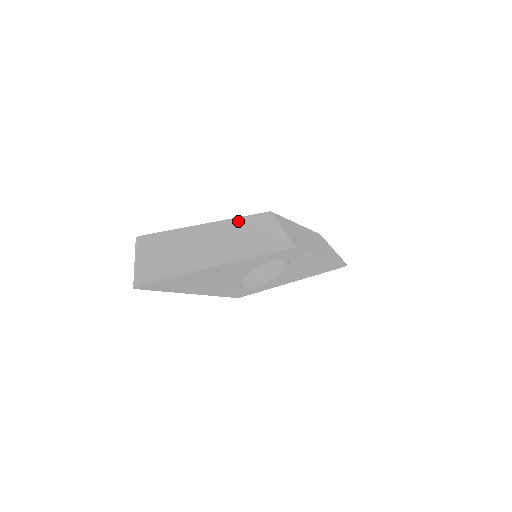
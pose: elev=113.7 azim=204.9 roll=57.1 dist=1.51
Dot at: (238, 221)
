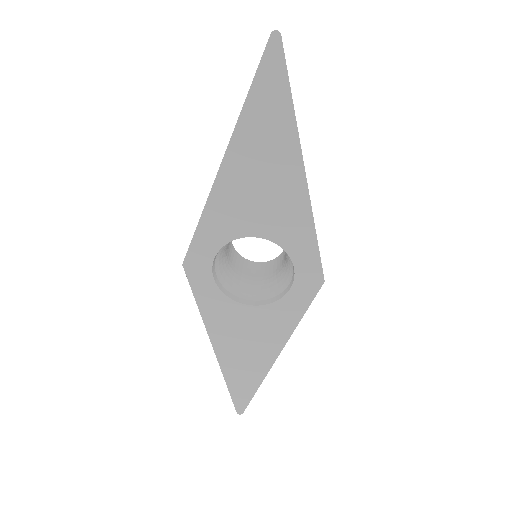
Dot at: occluded
